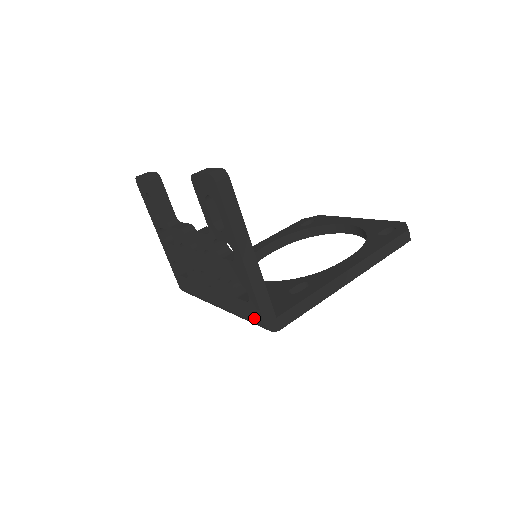
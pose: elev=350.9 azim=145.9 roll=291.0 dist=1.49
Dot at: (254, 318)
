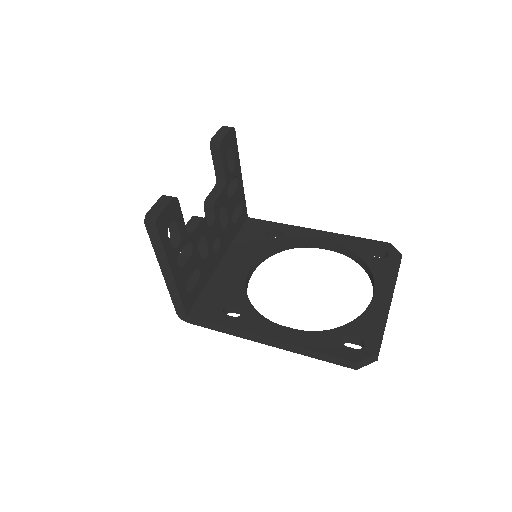
Dot at: occluded
